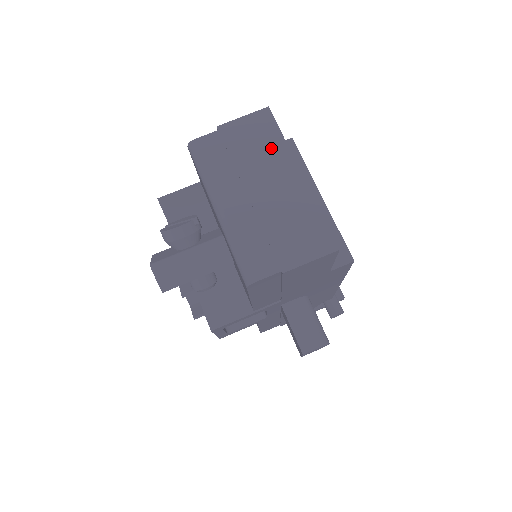
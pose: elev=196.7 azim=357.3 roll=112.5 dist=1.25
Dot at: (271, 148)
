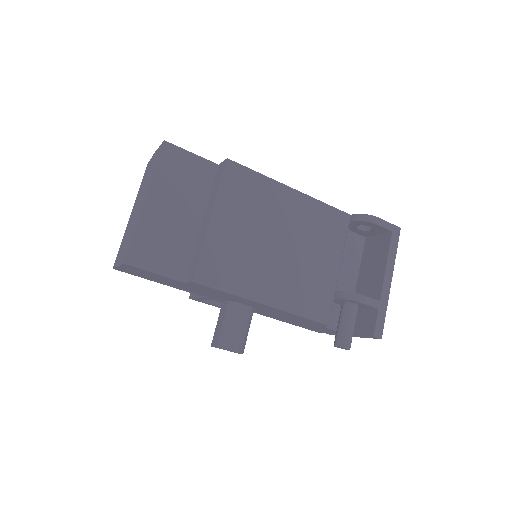
Dot at: (151, 175)
